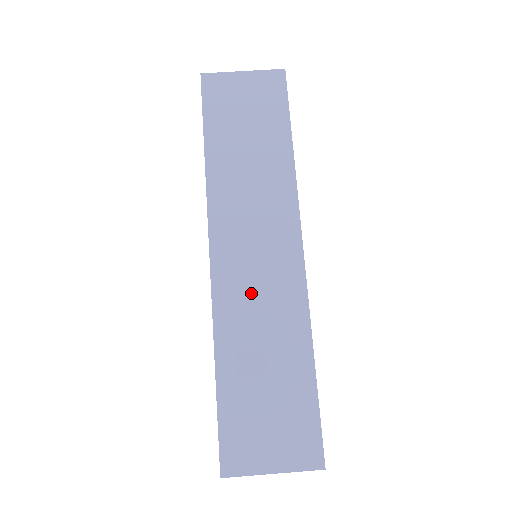
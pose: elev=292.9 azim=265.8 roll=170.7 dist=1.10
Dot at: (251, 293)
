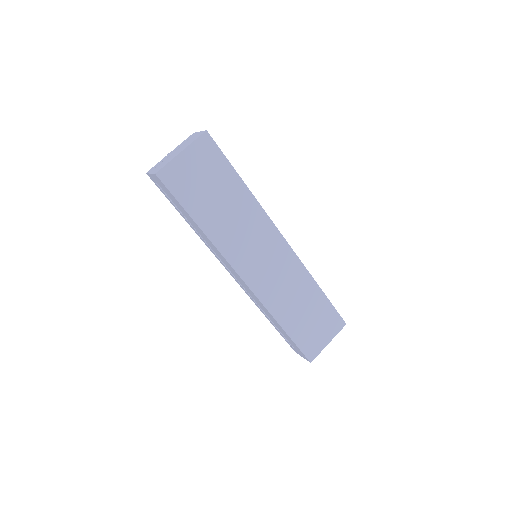
Dot at: (276, 282)
